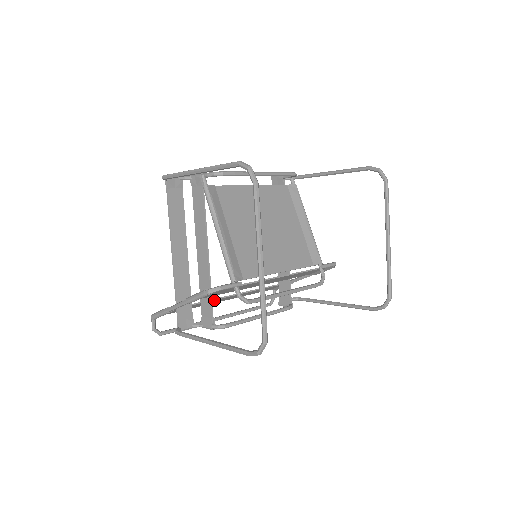
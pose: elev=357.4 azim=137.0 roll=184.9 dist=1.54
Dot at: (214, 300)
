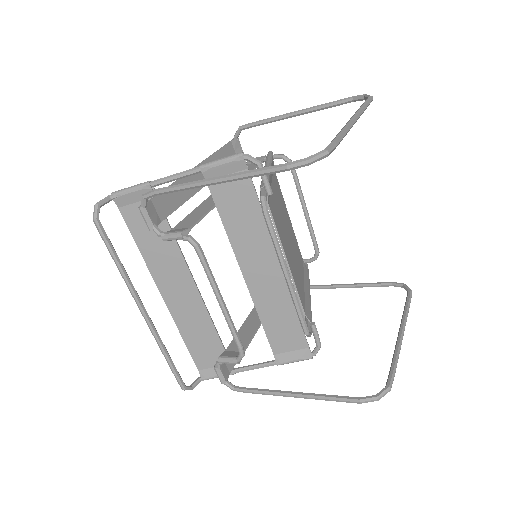
Dot at: (178, 256)
